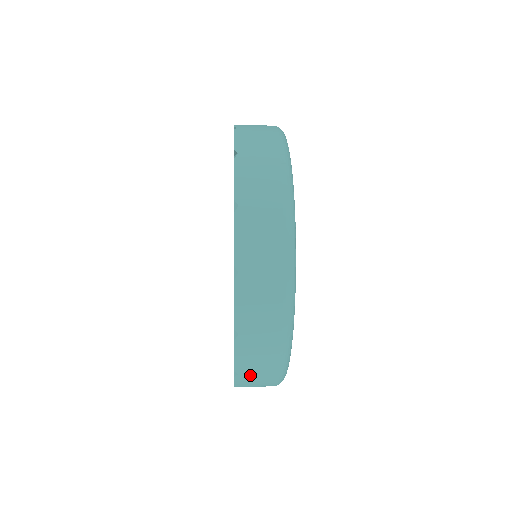
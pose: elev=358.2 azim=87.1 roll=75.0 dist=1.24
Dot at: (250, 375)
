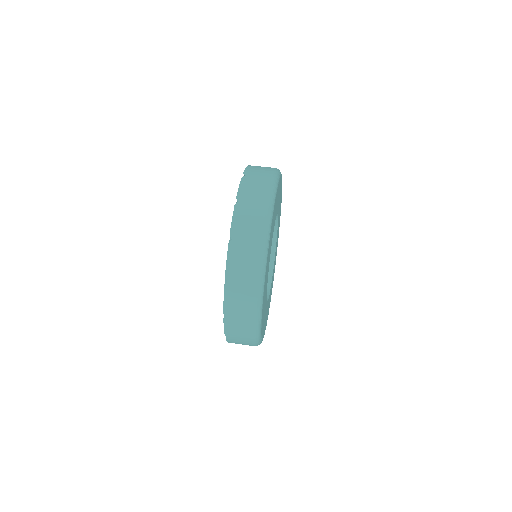
Dot at: occluded
